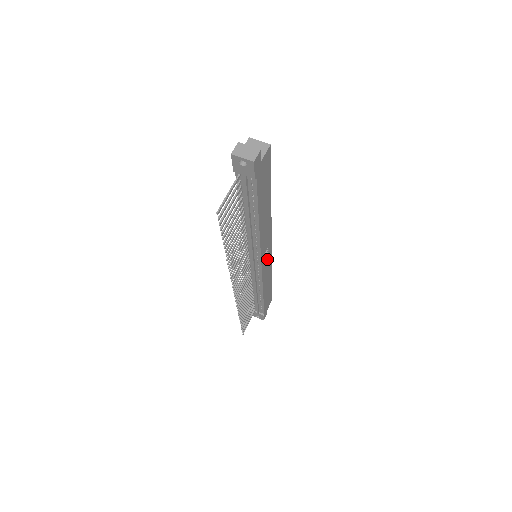
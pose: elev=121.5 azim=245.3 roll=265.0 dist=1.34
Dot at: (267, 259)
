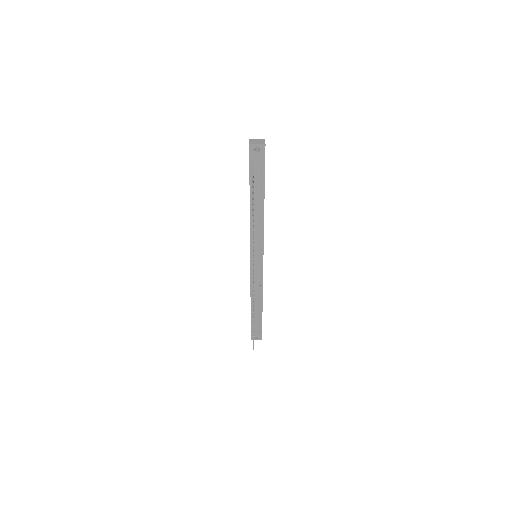
Dot at: occluded
